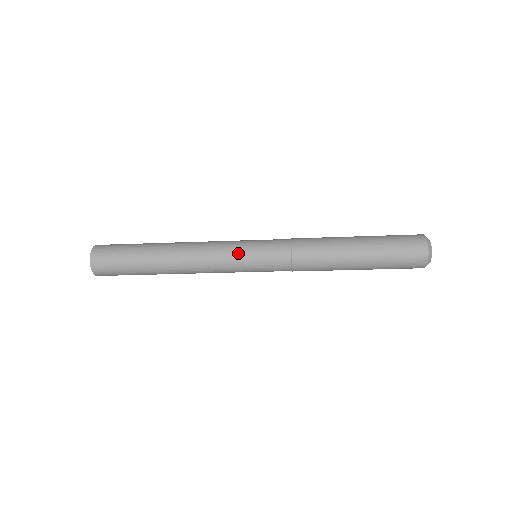
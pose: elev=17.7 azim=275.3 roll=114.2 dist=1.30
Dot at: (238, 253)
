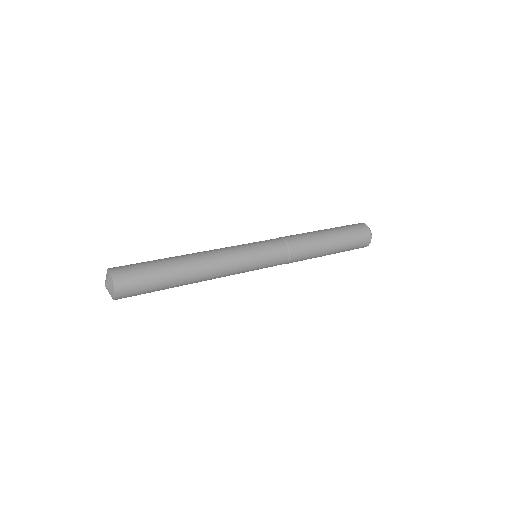
Dot at: (250, 258)
